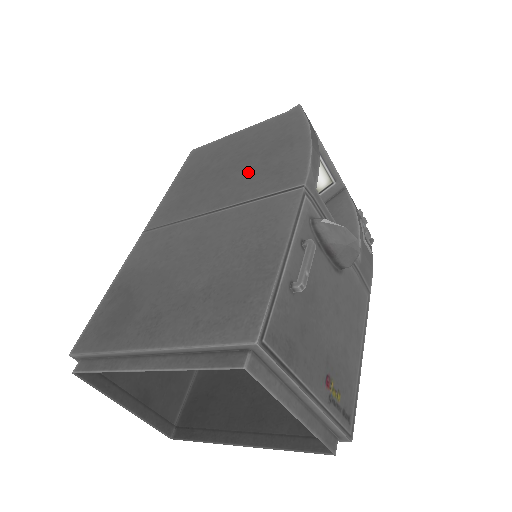
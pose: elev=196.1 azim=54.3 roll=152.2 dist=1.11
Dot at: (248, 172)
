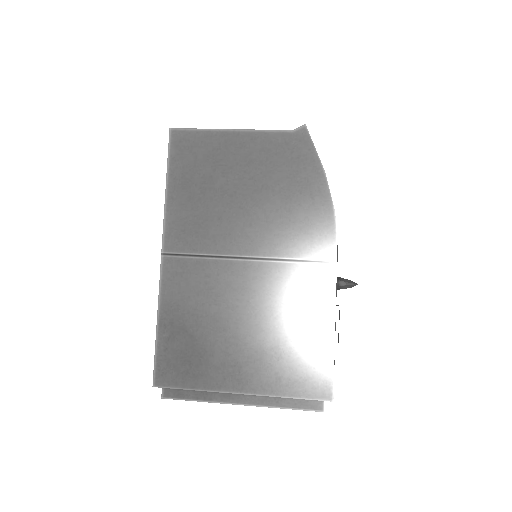
Dot at: (272, 216)
